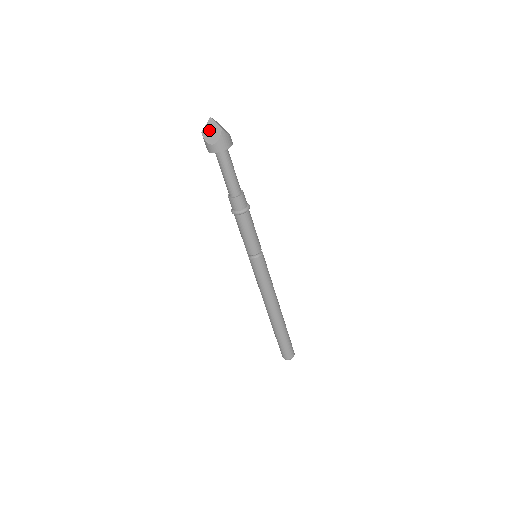
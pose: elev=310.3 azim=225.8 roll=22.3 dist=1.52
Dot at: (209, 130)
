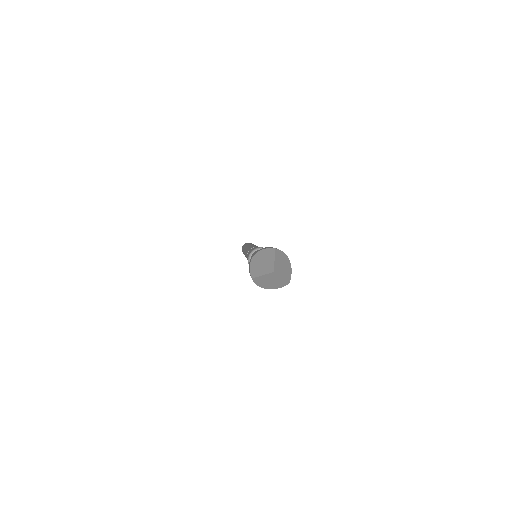
Dot at: (267, 280)
